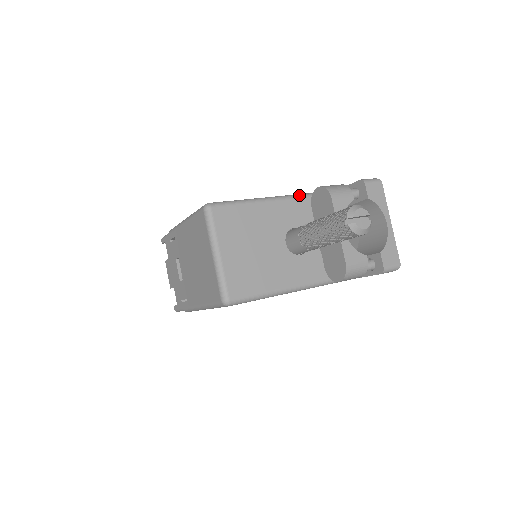
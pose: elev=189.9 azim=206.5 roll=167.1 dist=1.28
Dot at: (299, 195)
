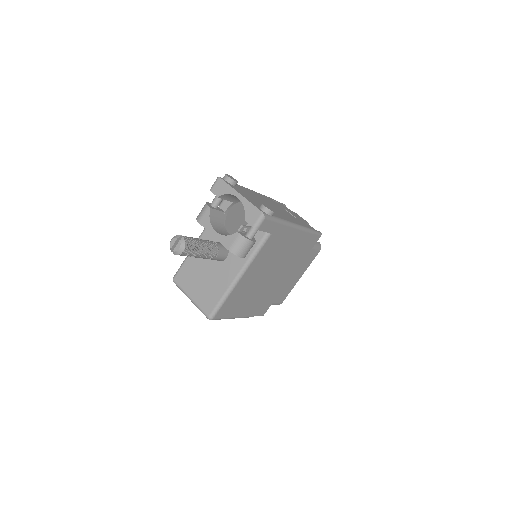
Dot at: occluded
